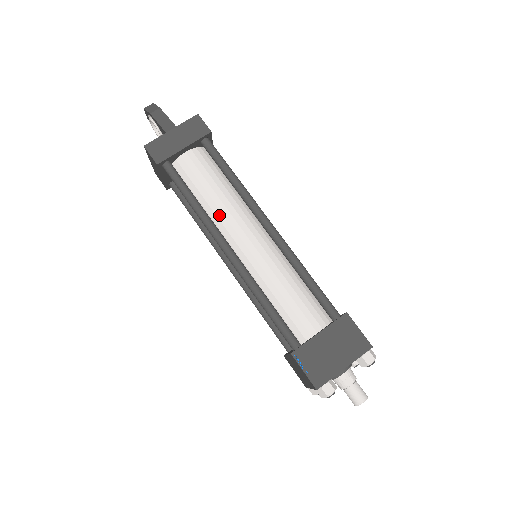
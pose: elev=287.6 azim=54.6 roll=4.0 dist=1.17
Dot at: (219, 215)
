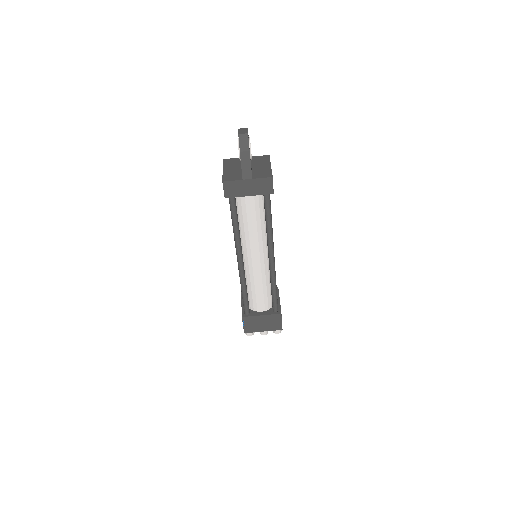
Dot at: (247, 238)
